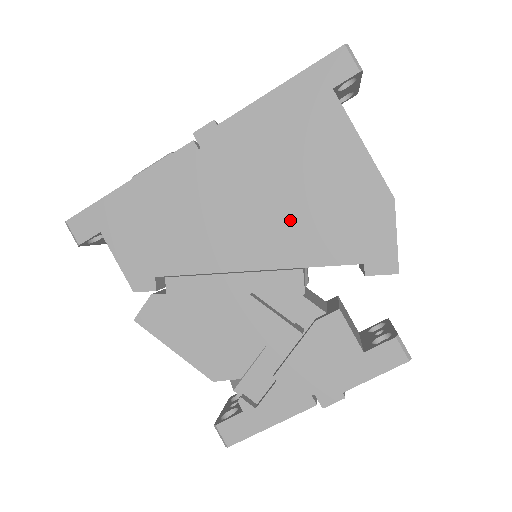
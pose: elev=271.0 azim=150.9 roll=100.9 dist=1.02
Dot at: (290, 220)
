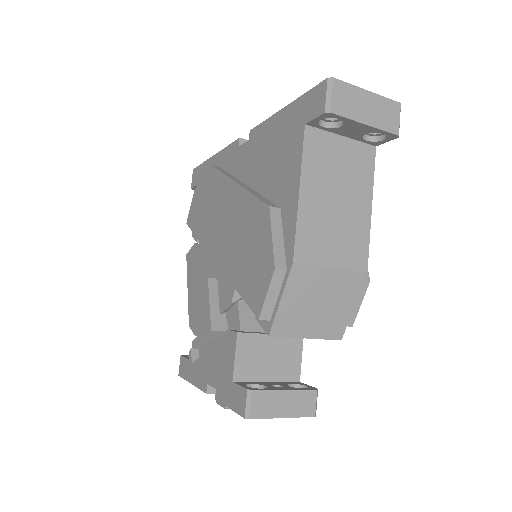
Dot at: (237, 234)
